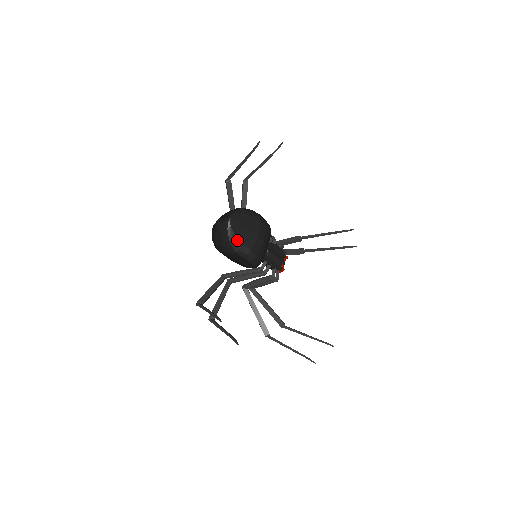
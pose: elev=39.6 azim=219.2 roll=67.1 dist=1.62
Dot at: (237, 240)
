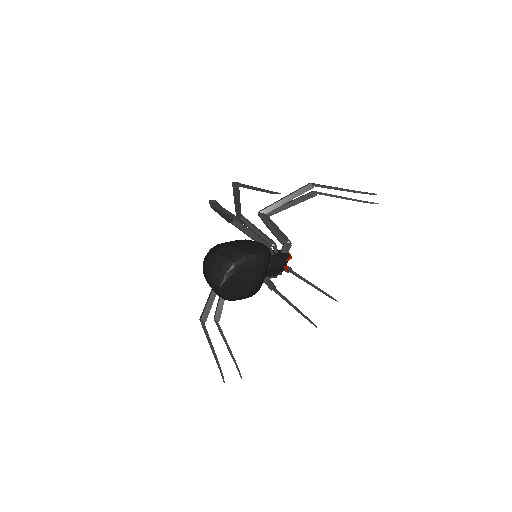
Dot at: (231, 297)
